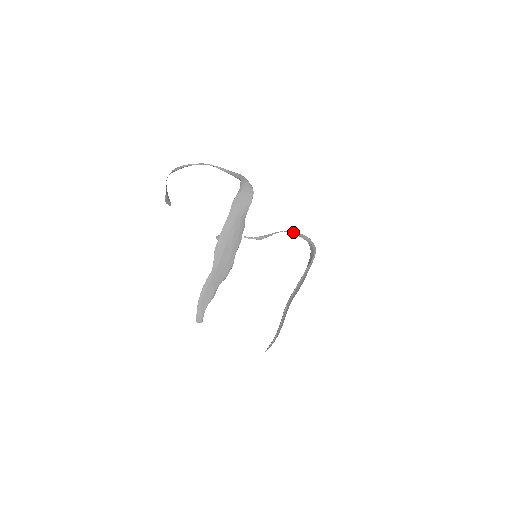
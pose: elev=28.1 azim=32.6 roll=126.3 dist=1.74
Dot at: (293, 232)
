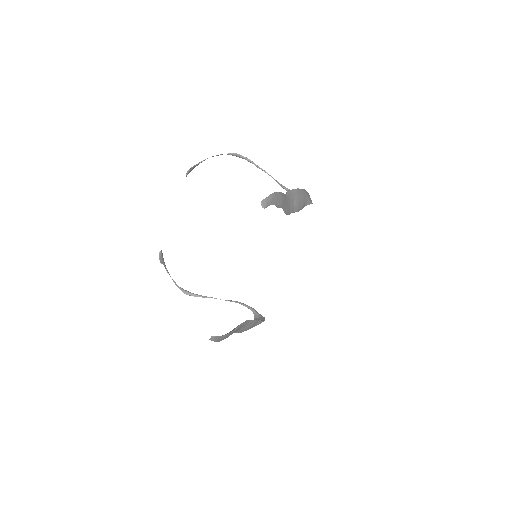
Dot at: (237, 301)
